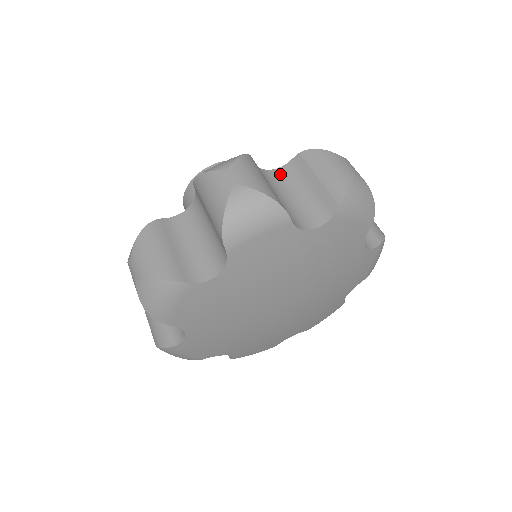
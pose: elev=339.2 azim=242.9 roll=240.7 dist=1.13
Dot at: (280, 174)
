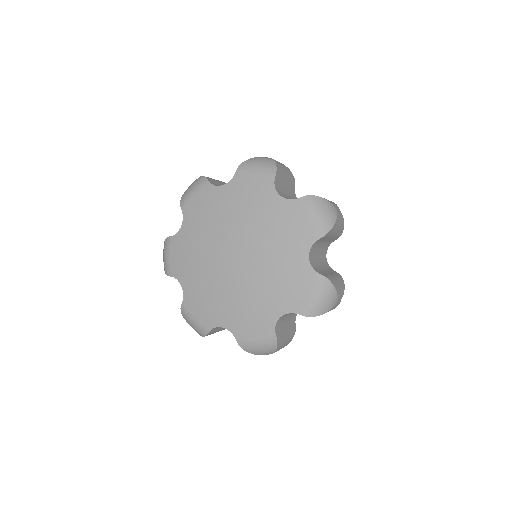
Dot at: occluded
